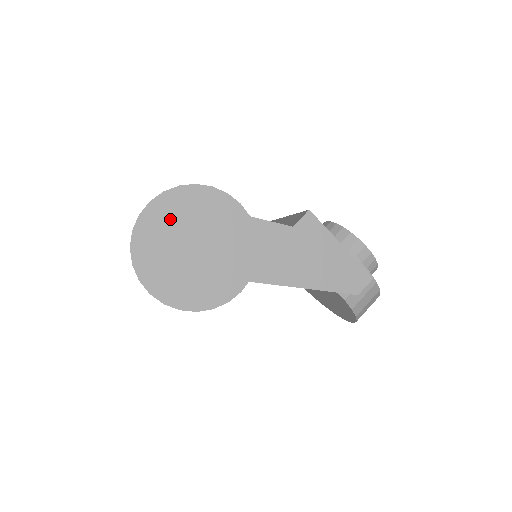
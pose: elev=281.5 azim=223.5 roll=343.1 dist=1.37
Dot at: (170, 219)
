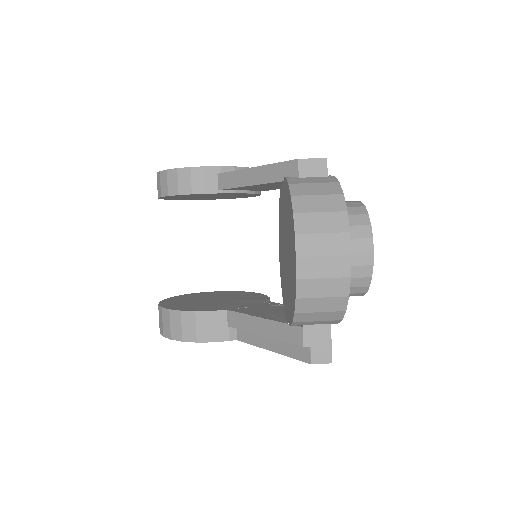
Dot at: occluded
